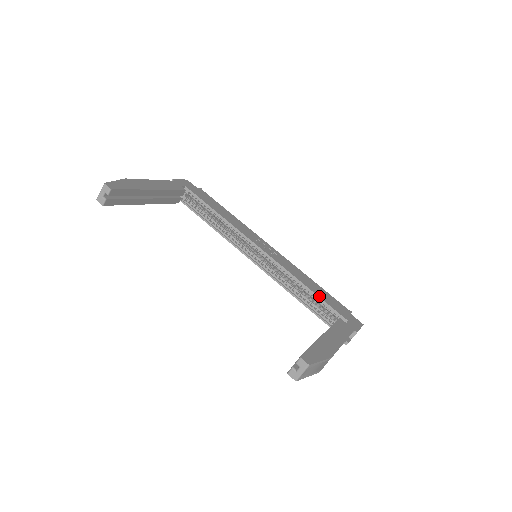
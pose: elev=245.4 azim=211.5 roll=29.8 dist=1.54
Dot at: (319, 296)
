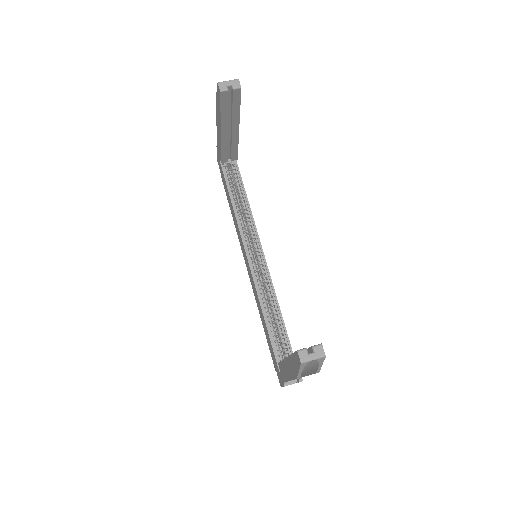
Dot at: occluded
